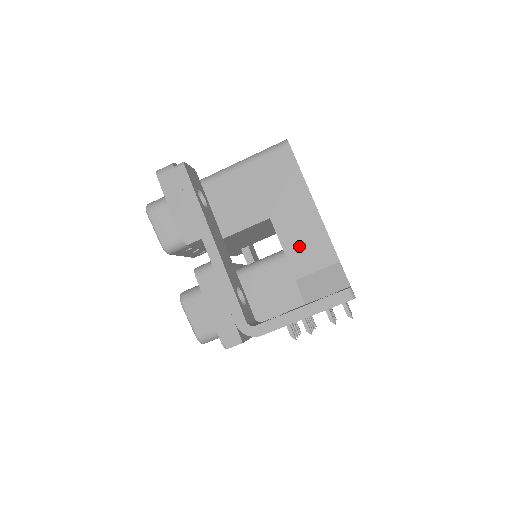
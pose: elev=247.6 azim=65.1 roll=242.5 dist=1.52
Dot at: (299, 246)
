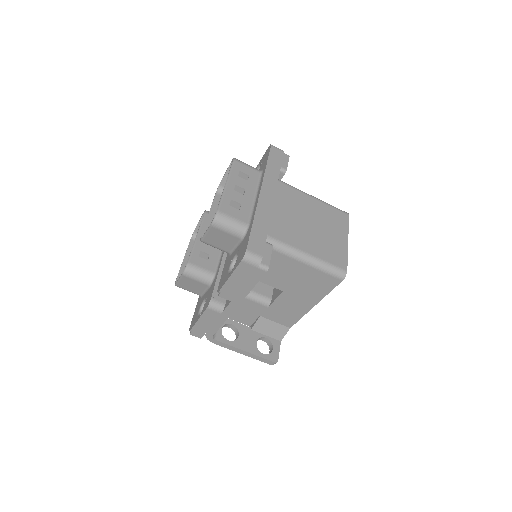
Dot at: (281, 310)
